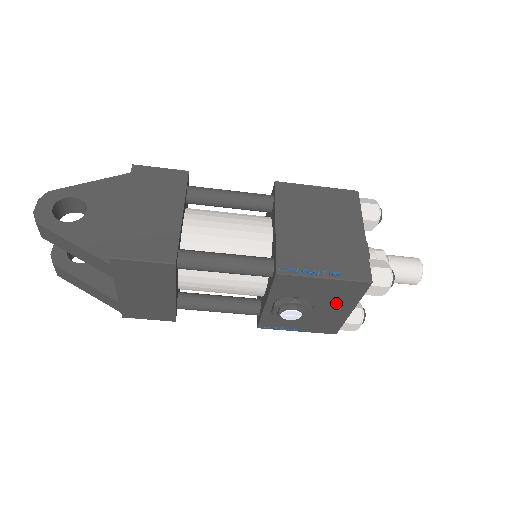
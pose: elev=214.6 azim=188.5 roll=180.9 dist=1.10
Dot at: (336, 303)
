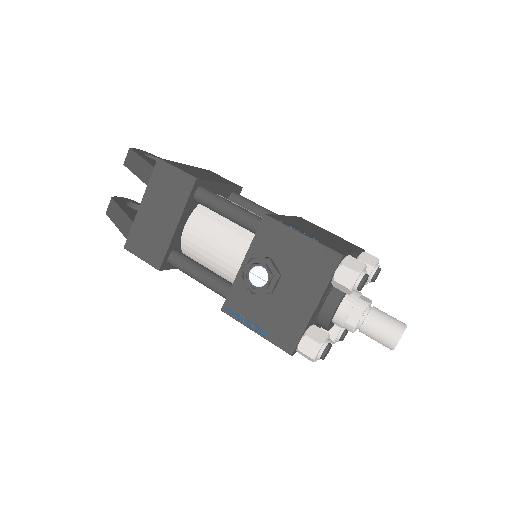
Dot at: (304, 284)
